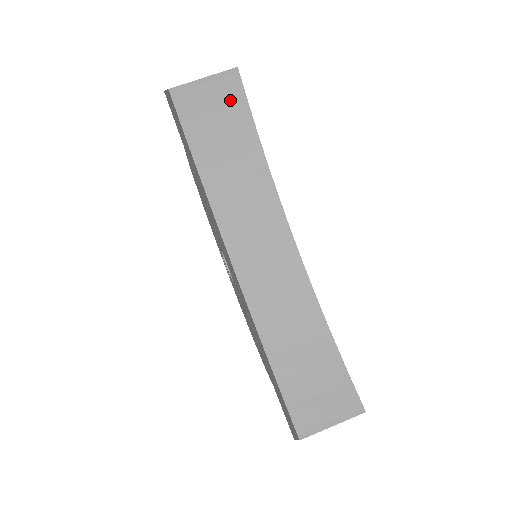
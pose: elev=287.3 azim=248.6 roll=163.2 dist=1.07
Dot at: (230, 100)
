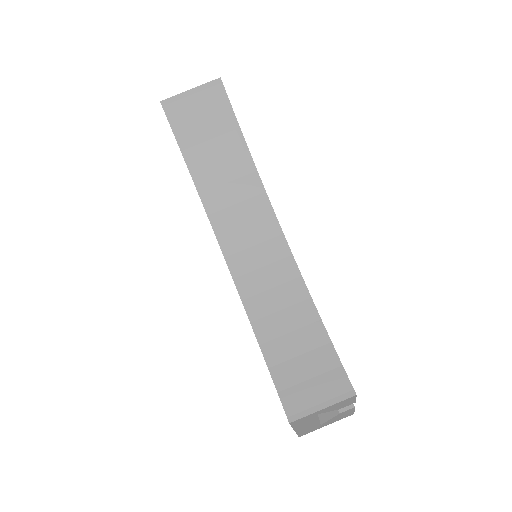
Dot at: (216, 107)
